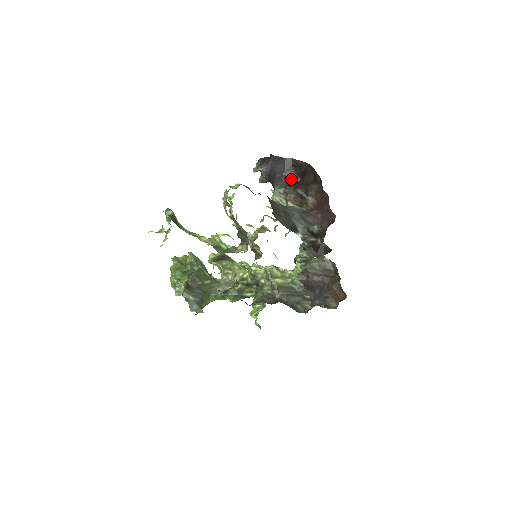
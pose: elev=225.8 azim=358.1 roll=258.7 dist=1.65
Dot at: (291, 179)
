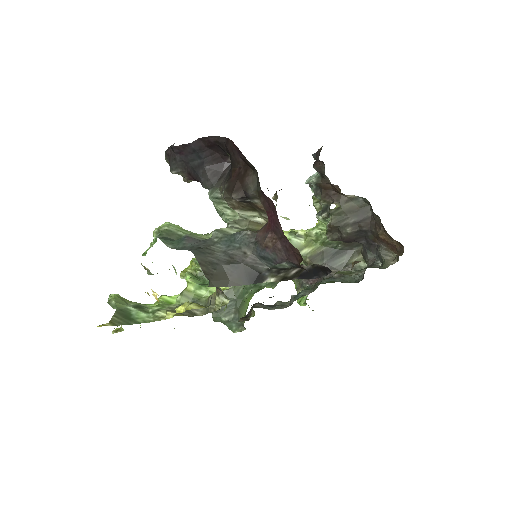
Dot at: (220, 166)
